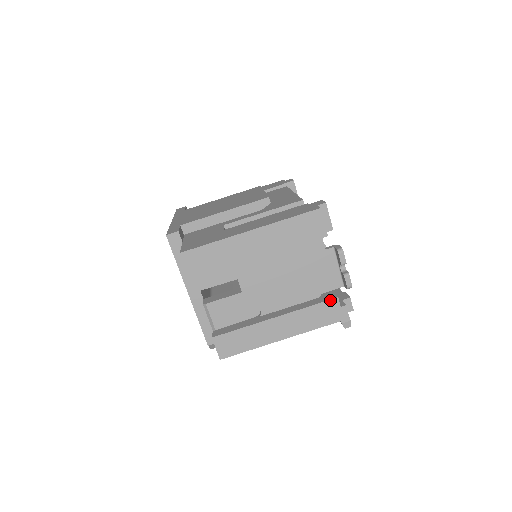
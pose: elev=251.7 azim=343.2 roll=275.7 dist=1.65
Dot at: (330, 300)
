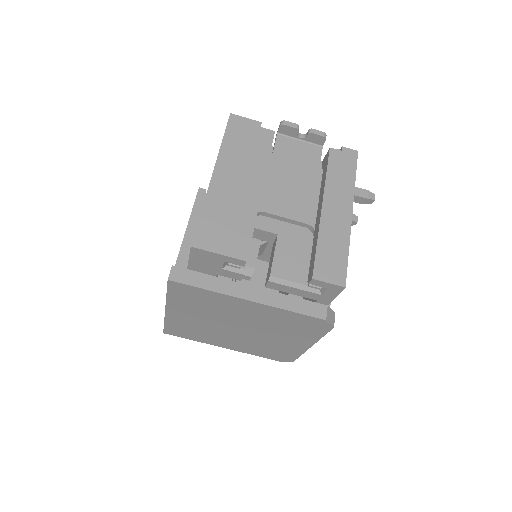
Dot at: (329, 155)
